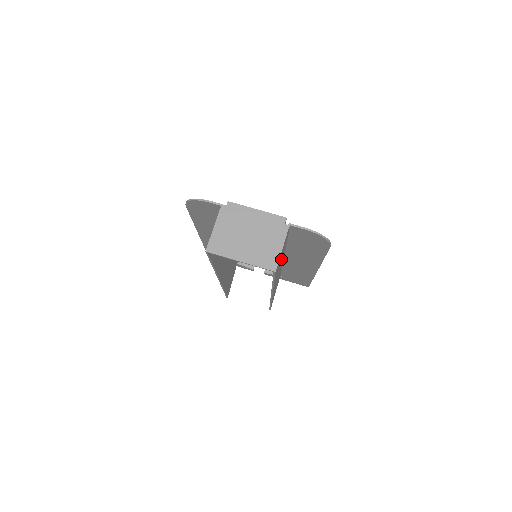
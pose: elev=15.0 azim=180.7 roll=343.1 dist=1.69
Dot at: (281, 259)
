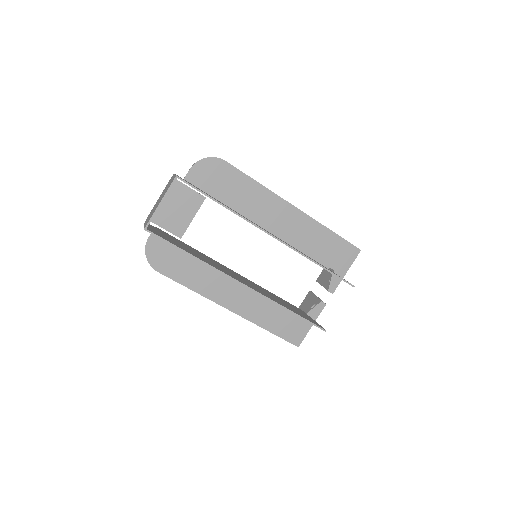
Dot at: occluded
